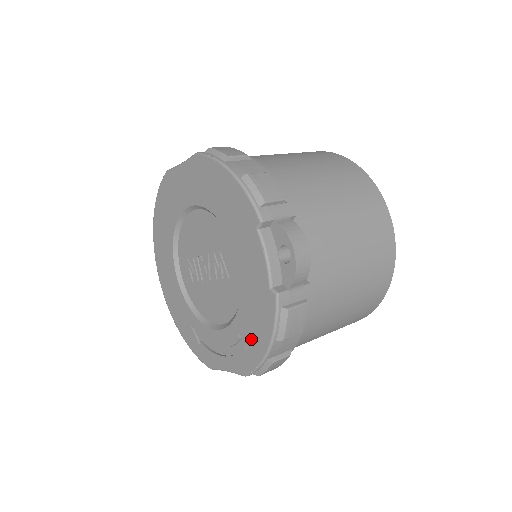
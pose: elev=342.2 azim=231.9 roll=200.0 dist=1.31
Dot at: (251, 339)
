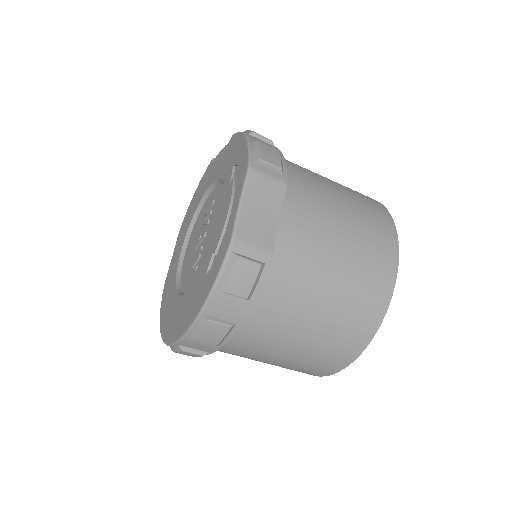
Dot at: (236, 160)
